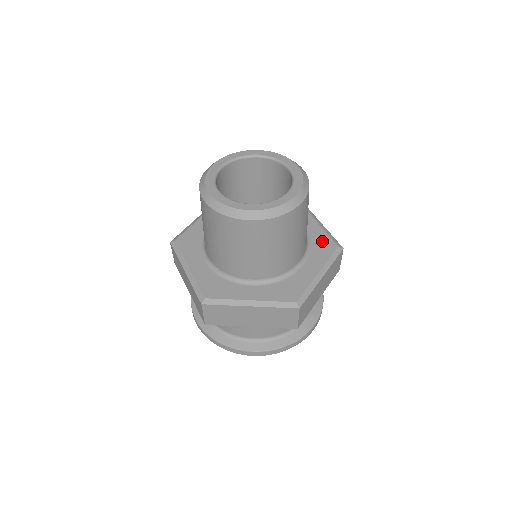
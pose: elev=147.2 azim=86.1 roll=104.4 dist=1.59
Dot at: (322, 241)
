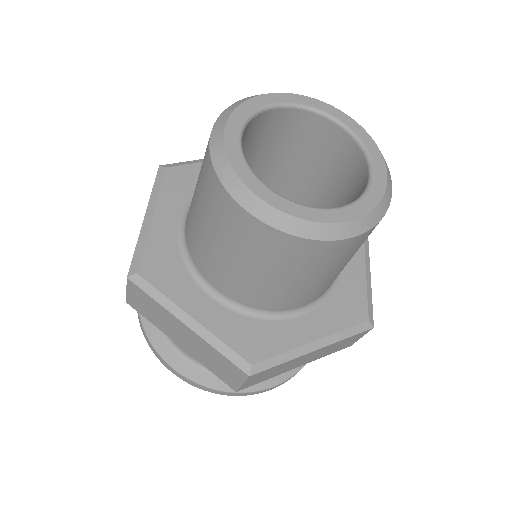
Dot at: occluded
